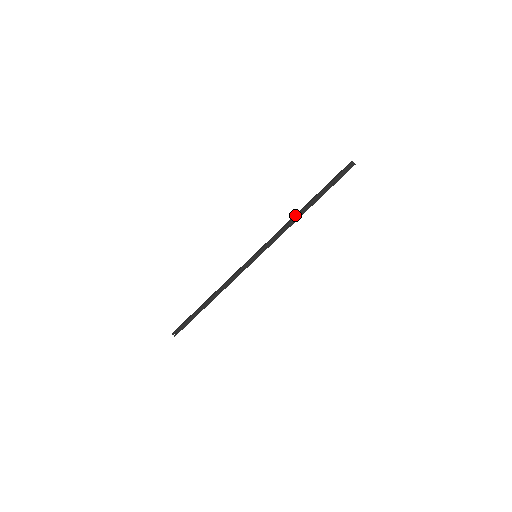
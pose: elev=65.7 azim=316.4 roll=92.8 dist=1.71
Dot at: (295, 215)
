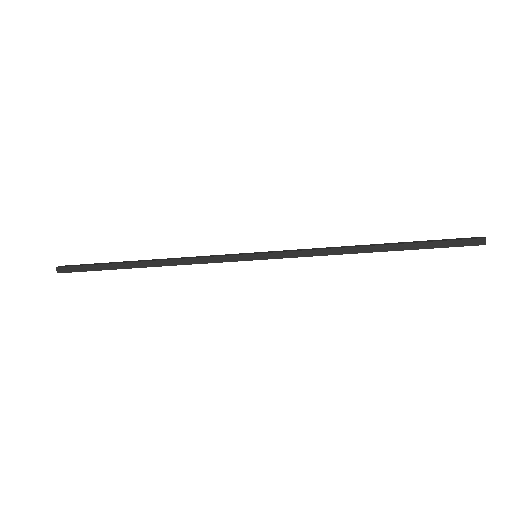
Dot at: (353, 251)
